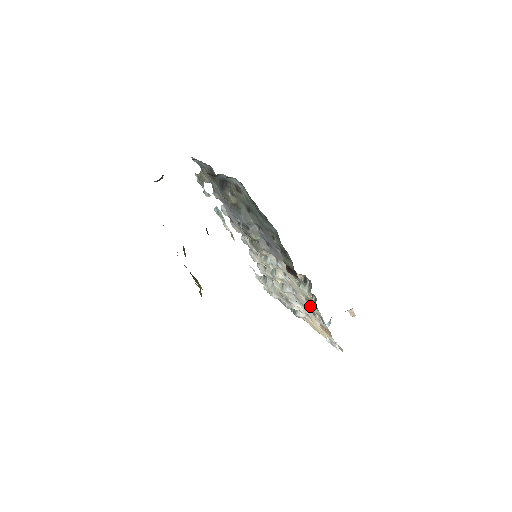
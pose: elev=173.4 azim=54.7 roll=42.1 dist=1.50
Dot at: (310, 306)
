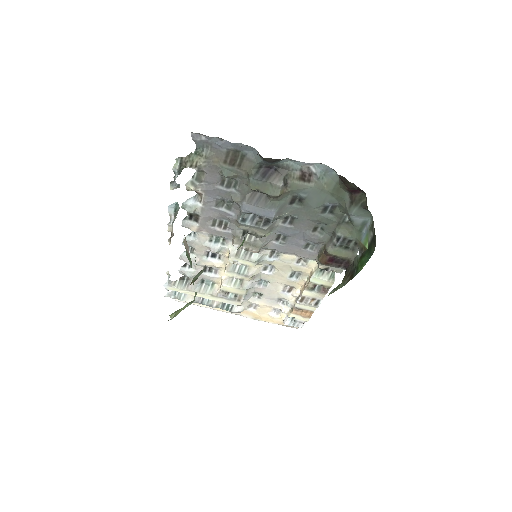
Dot at: (308, 293)
